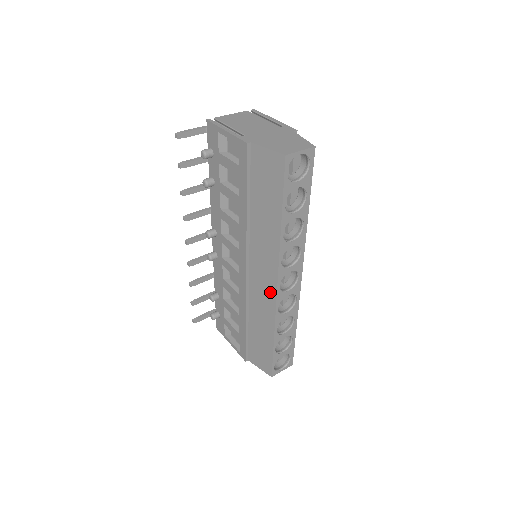
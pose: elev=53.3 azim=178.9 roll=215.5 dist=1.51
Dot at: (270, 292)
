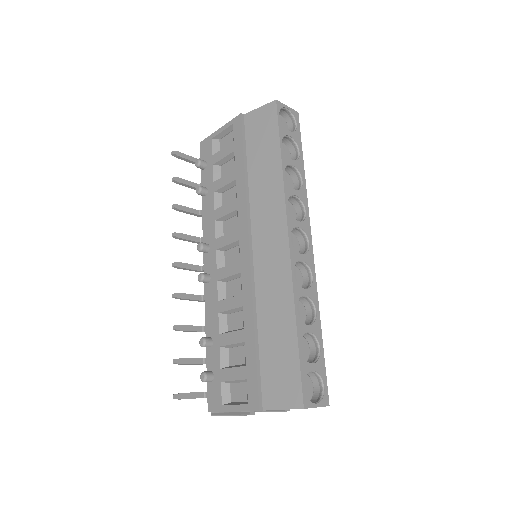
Dot at: (281, 252)
